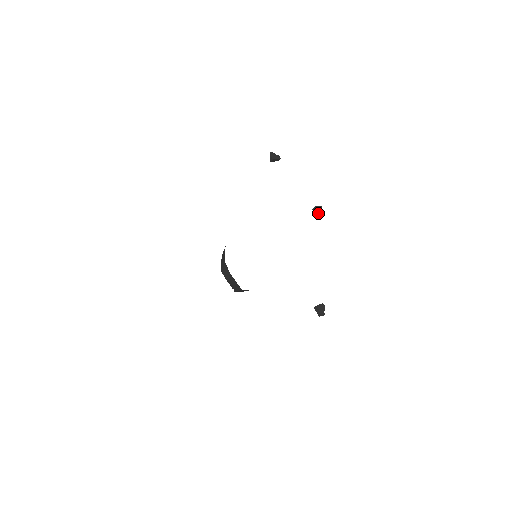
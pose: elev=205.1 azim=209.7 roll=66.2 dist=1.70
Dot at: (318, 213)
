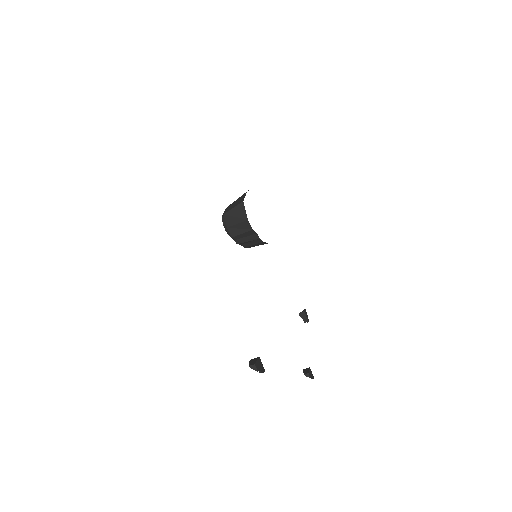
Dot at: (309, 372)
